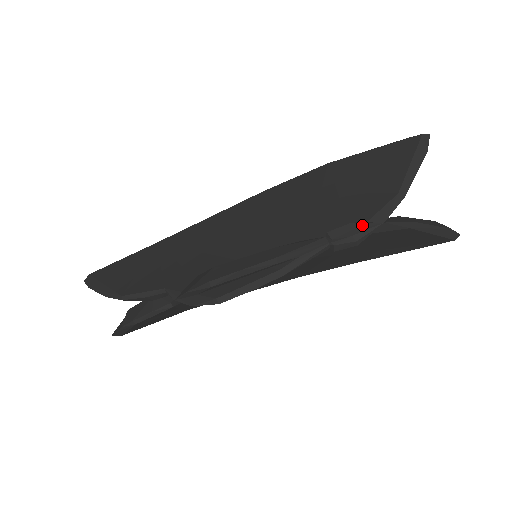
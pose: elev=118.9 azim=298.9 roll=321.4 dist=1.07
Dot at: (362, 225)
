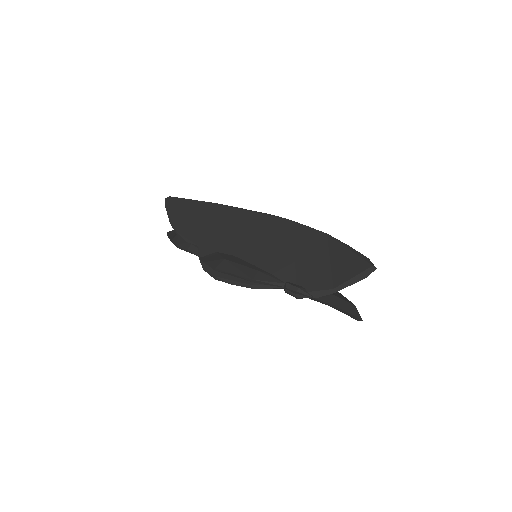
Dot at: (303, 292)
